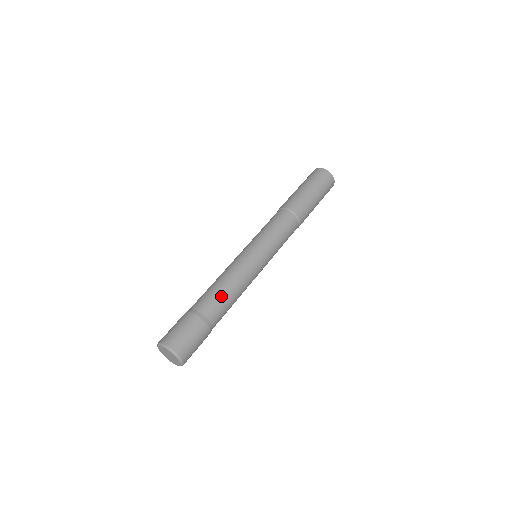
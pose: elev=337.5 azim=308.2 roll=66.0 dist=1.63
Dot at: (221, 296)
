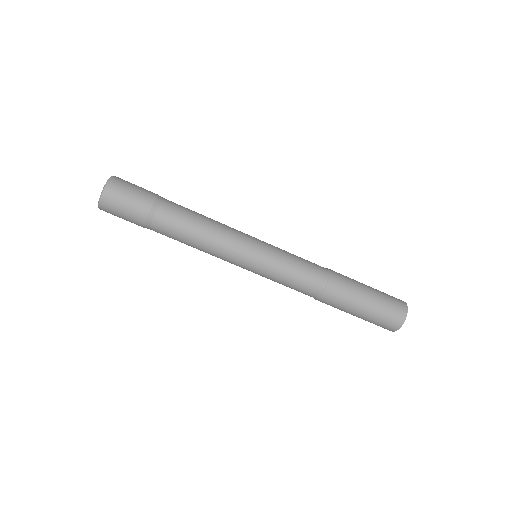
Dot at: (191, 212)
